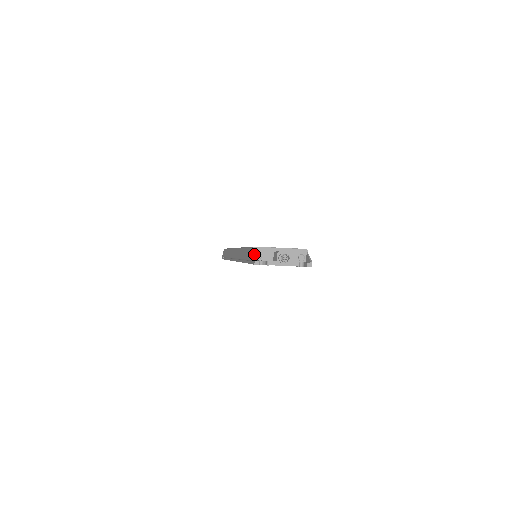
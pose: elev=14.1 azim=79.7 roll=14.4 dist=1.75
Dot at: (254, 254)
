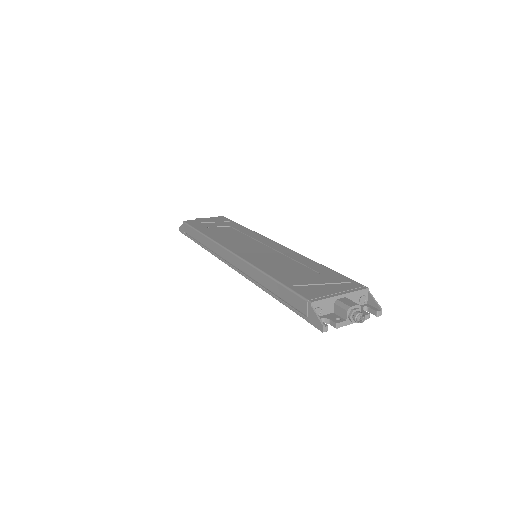
Dot at: (317, 316)
